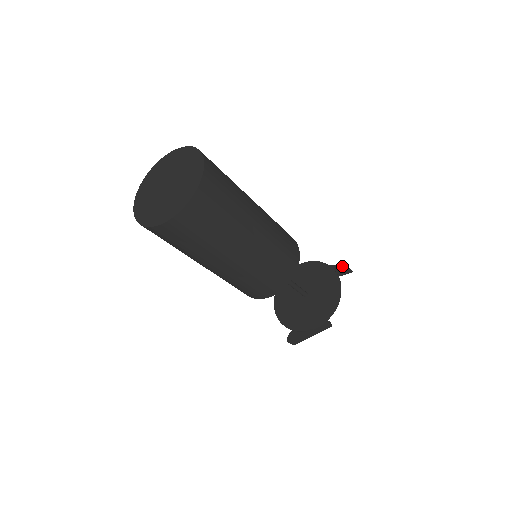
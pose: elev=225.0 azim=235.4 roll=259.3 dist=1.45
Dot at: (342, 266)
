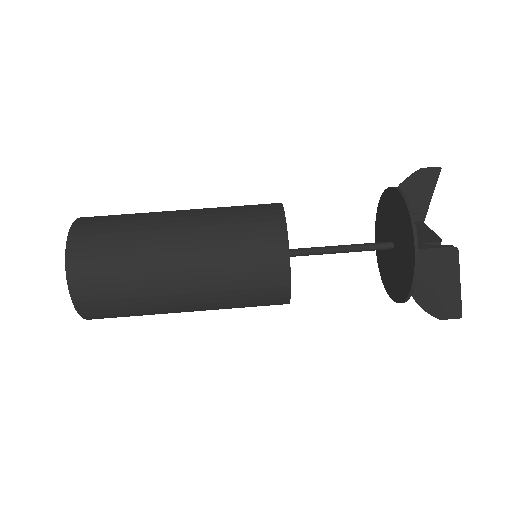
Dot at: (413, 175)
